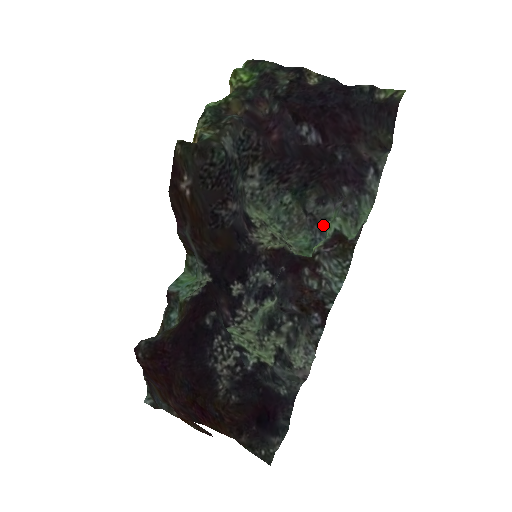
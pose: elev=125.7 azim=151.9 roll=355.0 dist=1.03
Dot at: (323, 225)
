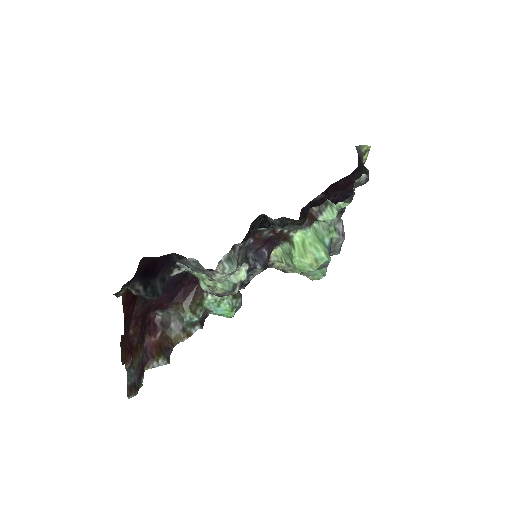
Dot at: (329, 248)
